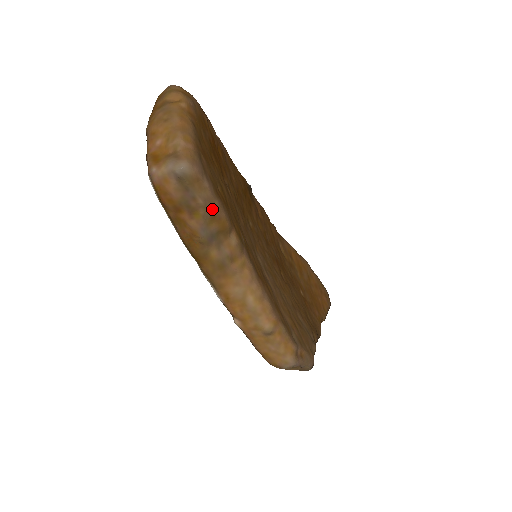
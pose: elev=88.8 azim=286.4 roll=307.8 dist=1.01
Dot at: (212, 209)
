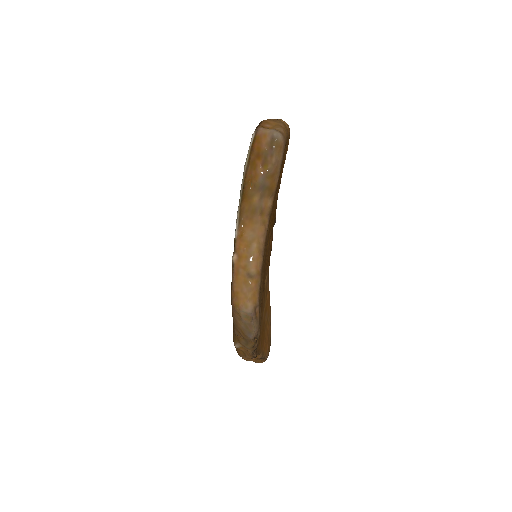
Dot at: (275, 170)
